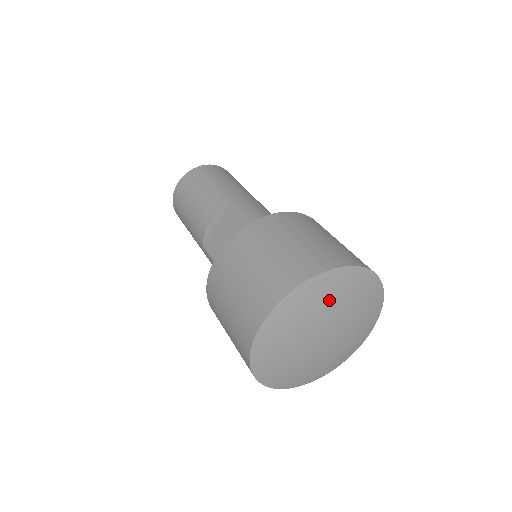
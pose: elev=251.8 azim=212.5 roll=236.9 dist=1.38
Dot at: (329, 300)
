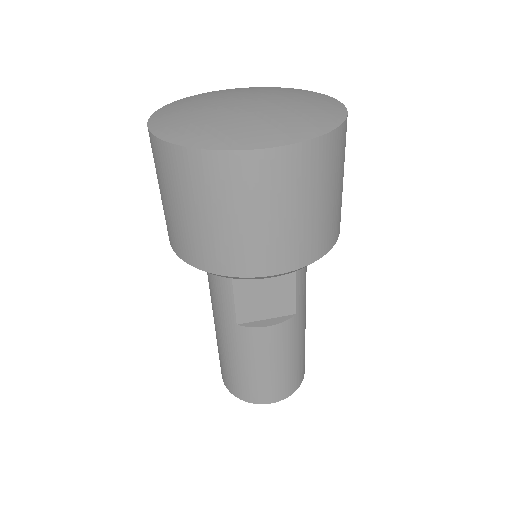
Dot at: (284, 92)
